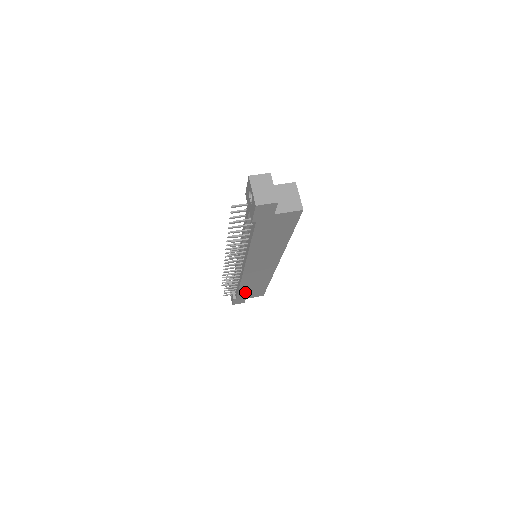
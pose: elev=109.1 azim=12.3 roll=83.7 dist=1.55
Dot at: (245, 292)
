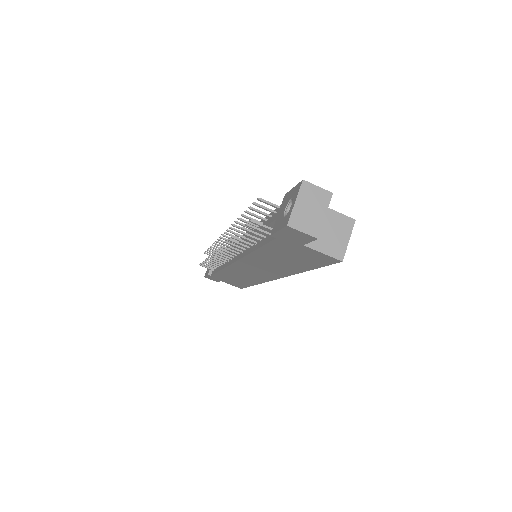
Dot at: (223, 277)
